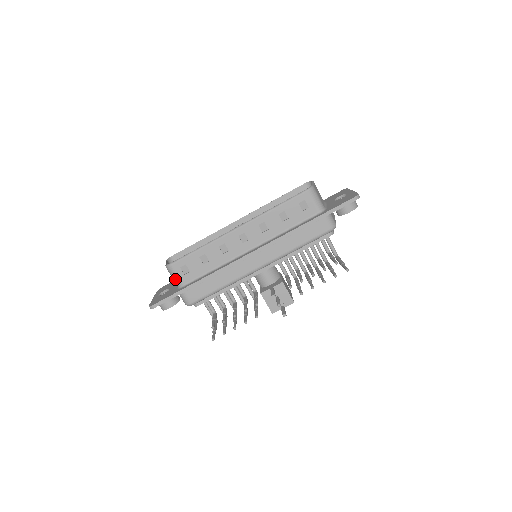
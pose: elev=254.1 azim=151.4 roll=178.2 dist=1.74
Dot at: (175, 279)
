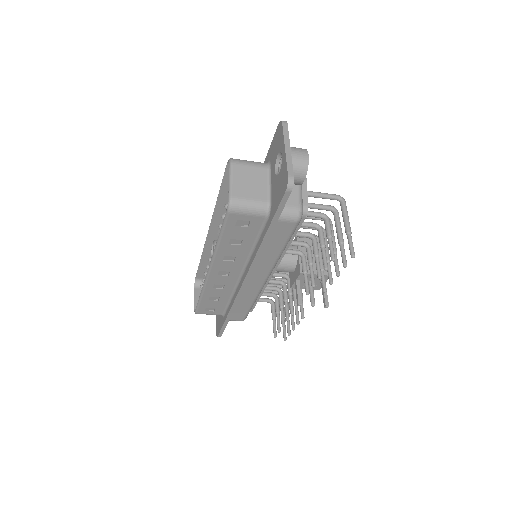
Dot at: occluded
